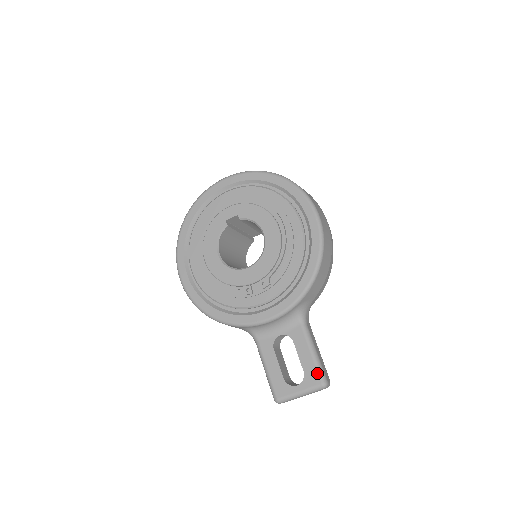
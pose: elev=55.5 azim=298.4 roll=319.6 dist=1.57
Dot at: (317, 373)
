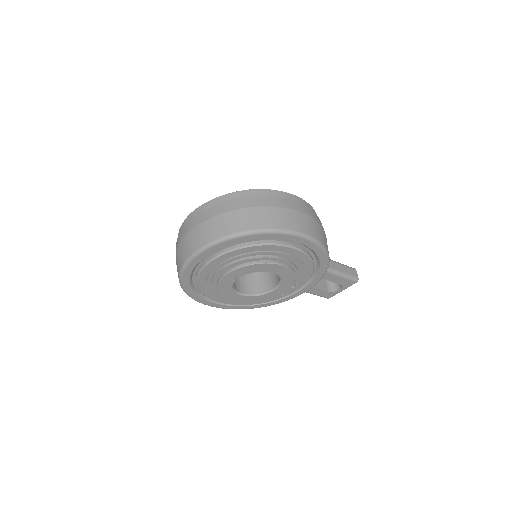
Dot at: (350, 281)
